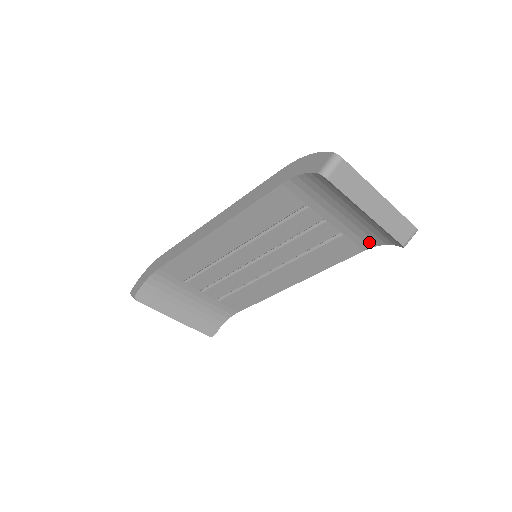
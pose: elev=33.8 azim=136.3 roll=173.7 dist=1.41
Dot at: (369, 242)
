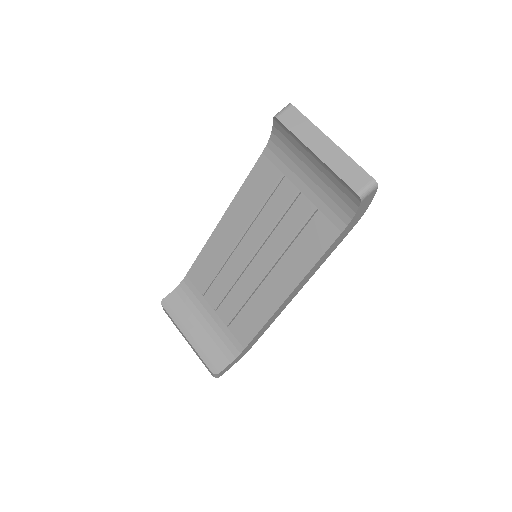
Dot at: (342, 217)
